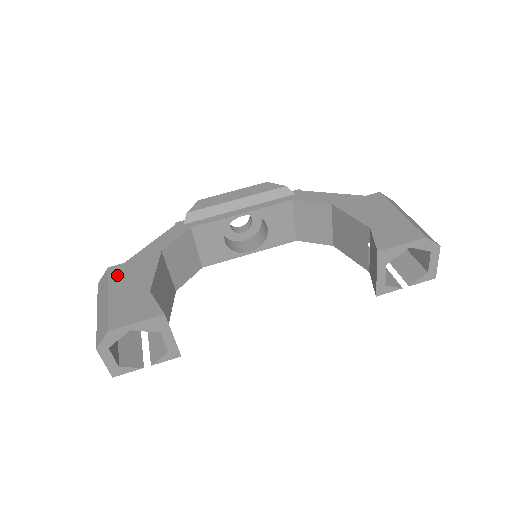
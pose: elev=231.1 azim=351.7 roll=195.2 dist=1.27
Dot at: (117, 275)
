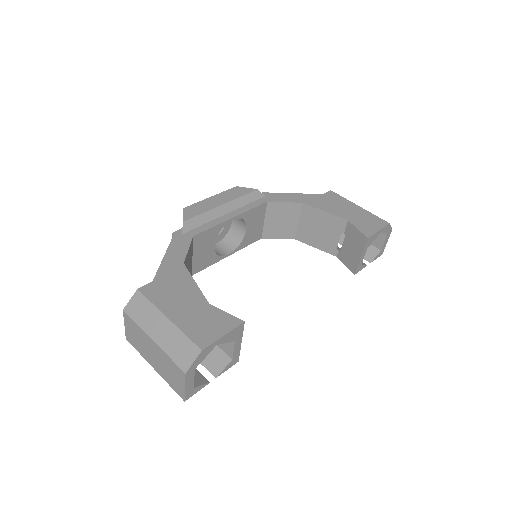
Dot at: (157, 295)
